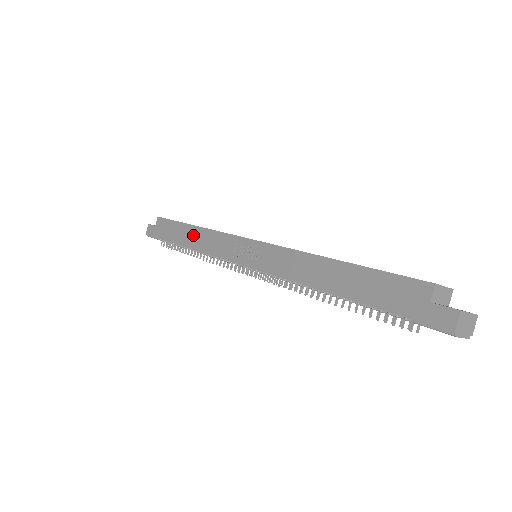
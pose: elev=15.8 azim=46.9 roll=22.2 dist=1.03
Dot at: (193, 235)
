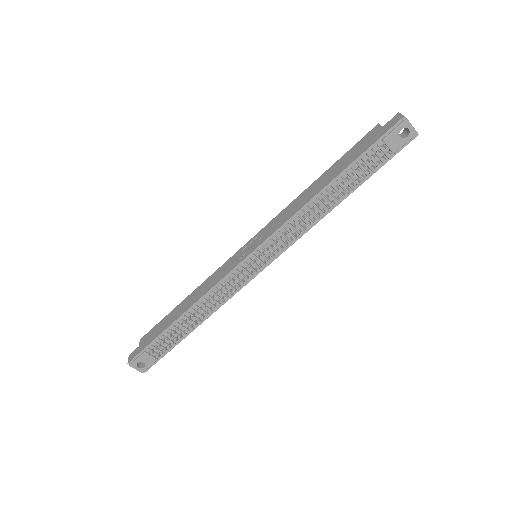
Dot at: (189, 300)
